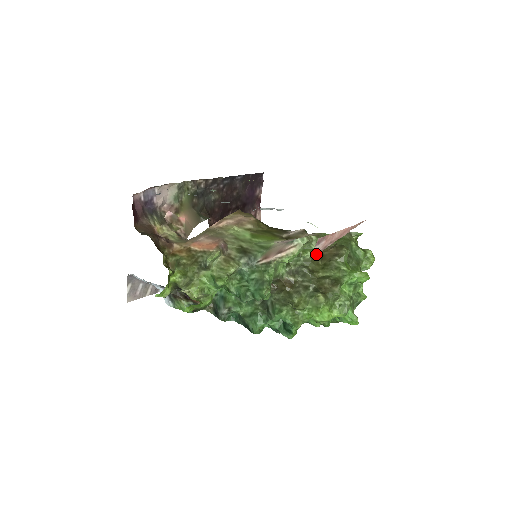
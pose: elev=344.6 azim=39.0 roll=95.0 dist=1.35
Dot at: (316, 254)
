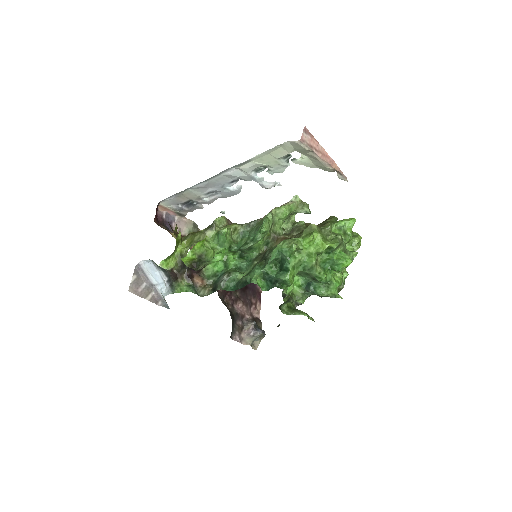
Dot at: (304, 142)
